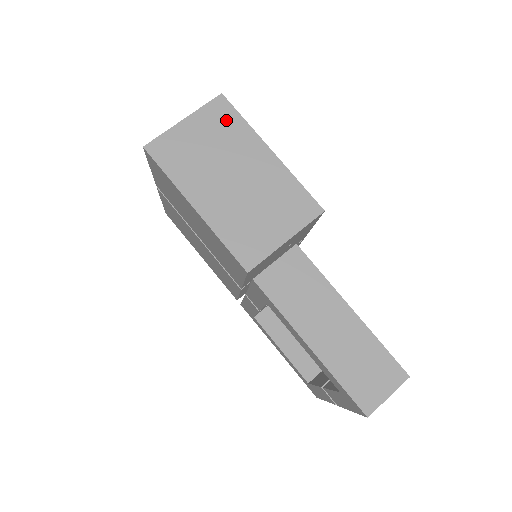
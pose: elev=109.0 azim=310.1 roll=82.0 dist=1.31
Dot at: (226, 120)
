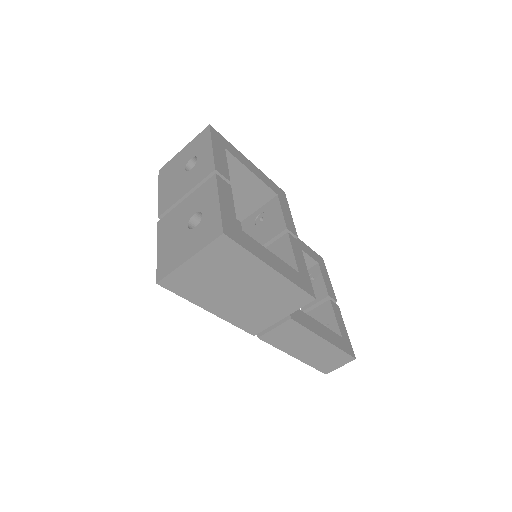
Dot at: (230, 254)
